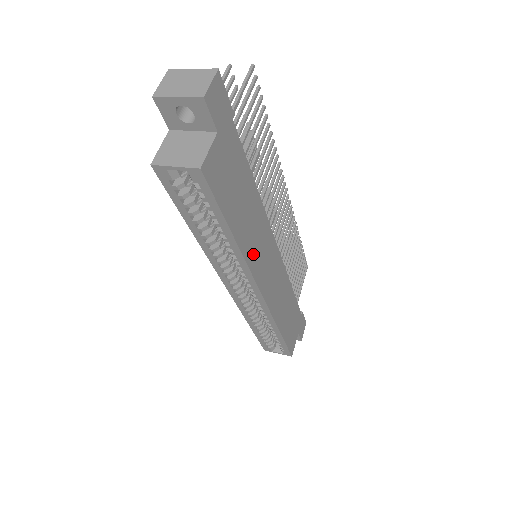
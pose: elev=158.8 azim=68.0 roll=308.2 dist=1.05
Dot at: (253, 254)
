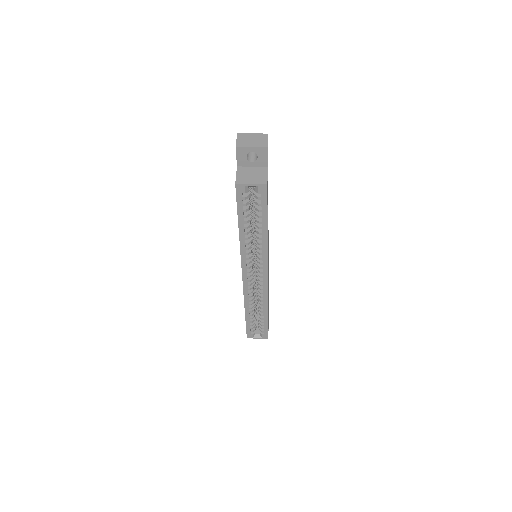
Dot at: occluded
